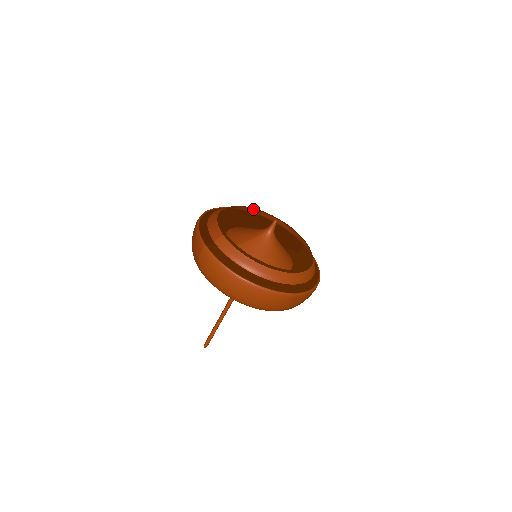
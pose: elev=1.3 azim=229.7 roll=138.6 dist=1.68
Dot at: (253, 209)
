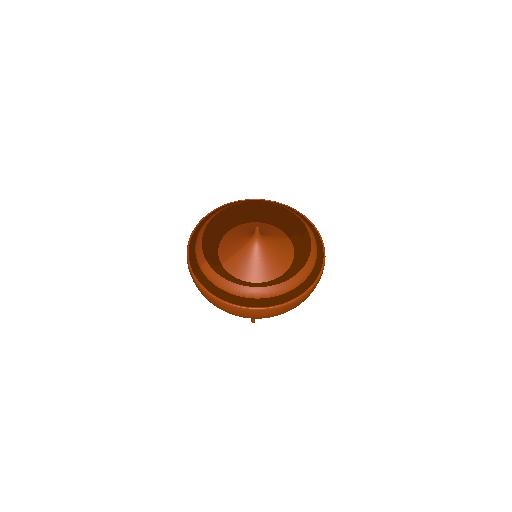
Dot at: (247, 201)
